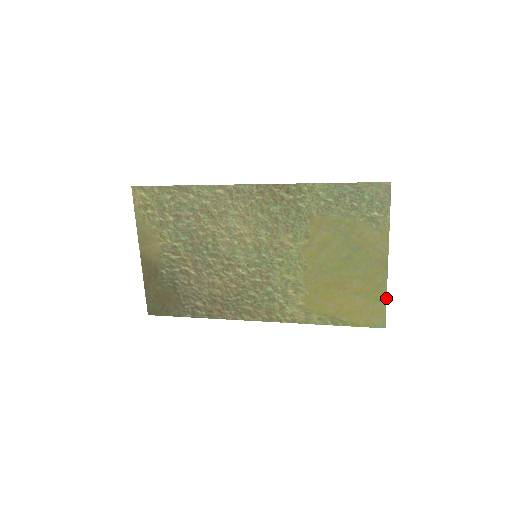
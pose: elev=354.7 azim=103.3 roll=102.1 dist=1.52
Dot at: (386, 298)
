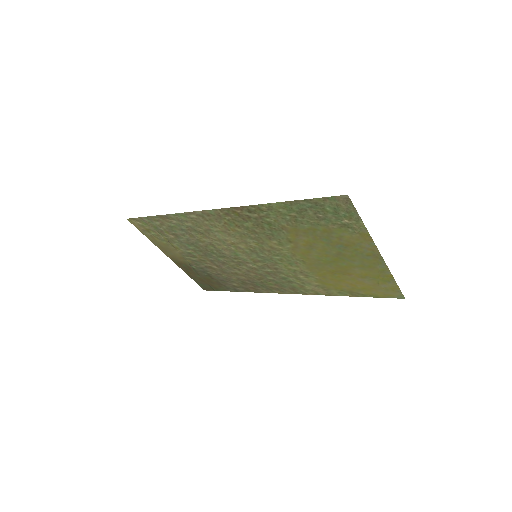
Dot at: (394, 280)
